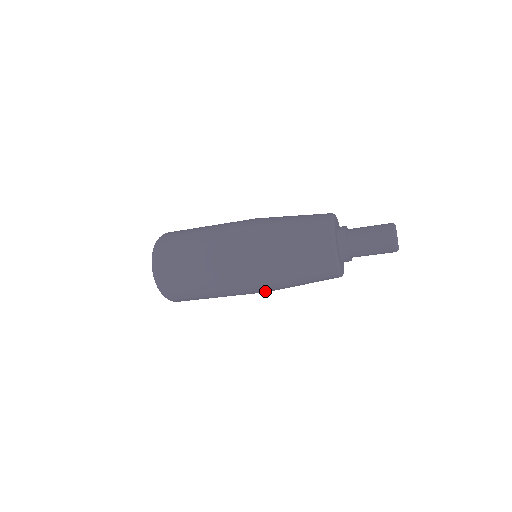
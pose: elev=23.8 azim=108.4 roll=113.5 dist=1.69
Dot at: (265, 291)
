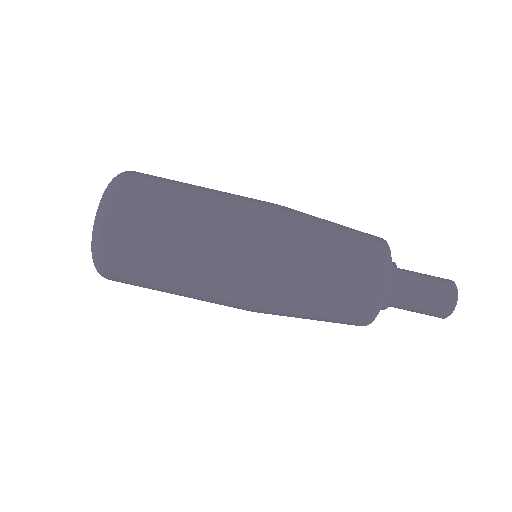
Dot at: (272, 249)
